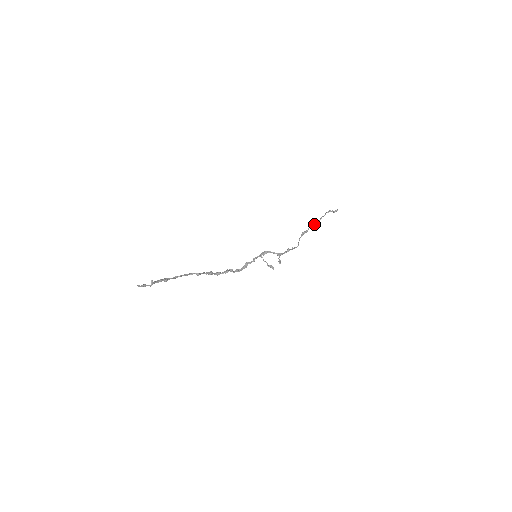
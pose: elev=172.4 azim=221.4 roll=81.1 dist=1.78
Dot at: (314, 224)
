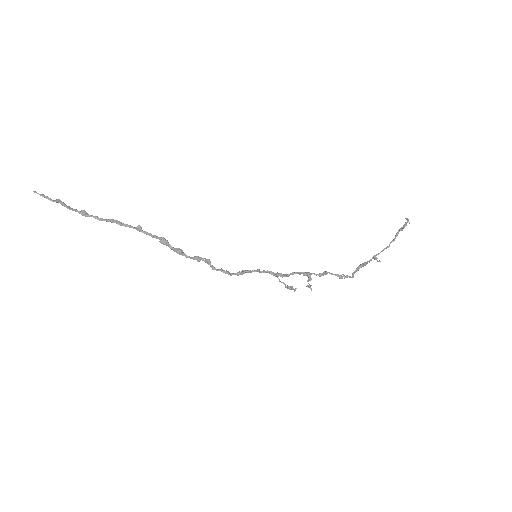
Dot at: occluded
